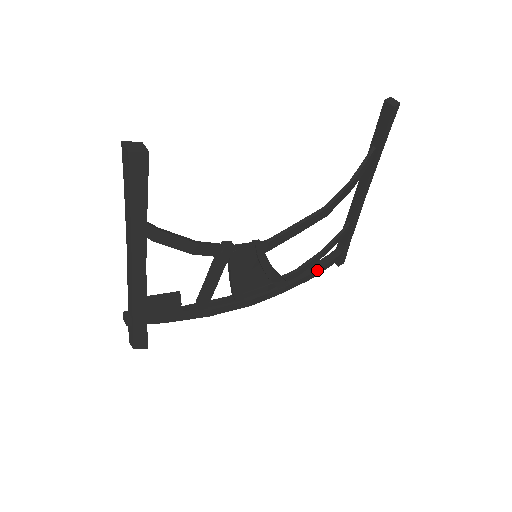
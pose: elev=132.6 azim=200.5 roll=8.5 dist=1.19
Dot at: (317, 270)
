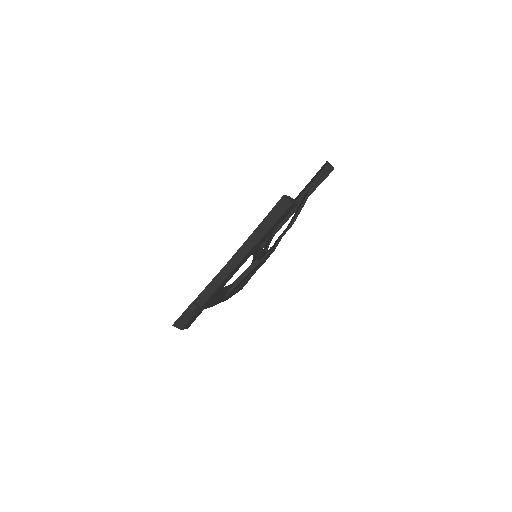
Dot at: occluded
